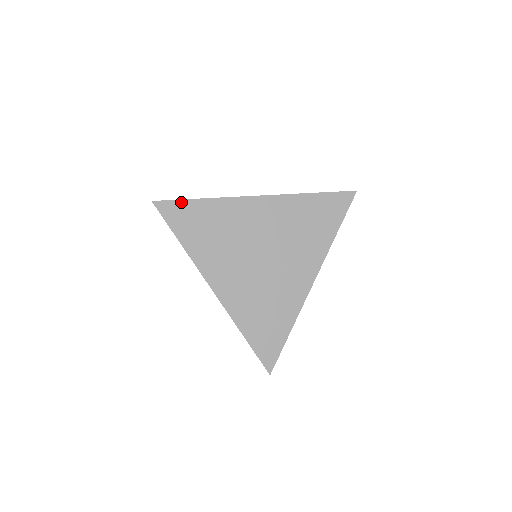
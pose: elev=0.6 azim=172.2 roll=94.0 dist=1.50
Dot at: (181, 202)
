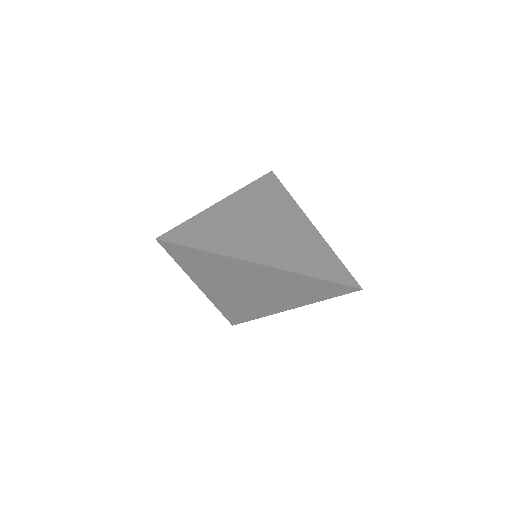
Dot at: (177, 228)
